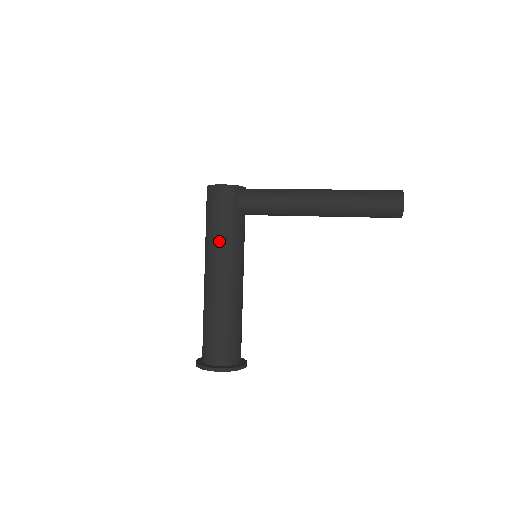
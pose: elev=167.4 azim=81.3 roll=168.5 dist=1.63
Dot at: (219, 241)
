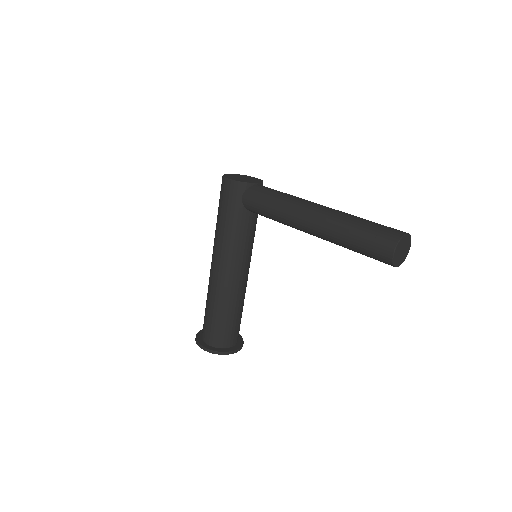
Dot at: (220, 234)
